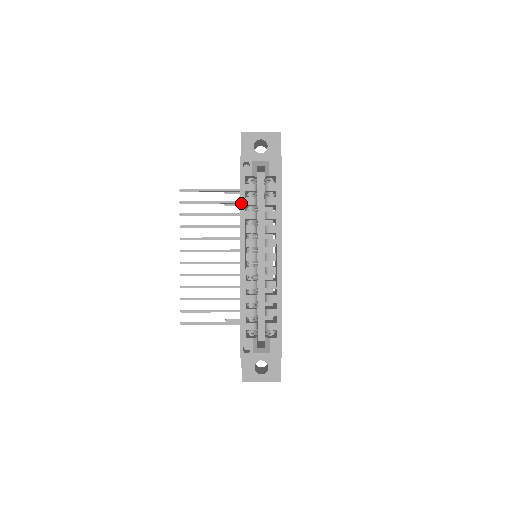
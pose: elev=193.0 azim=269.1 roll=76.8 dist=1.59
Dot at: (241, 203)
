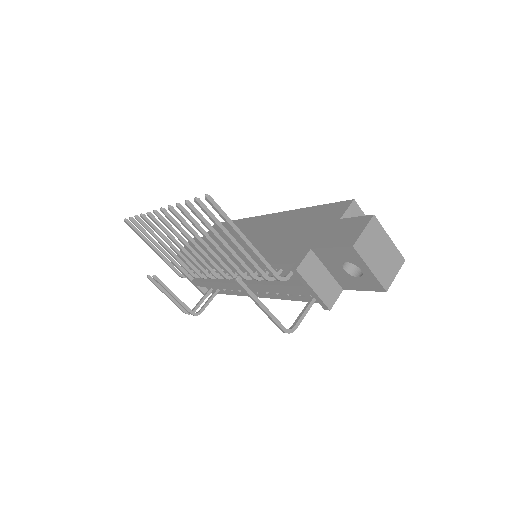
Dot at: (238, 220)
